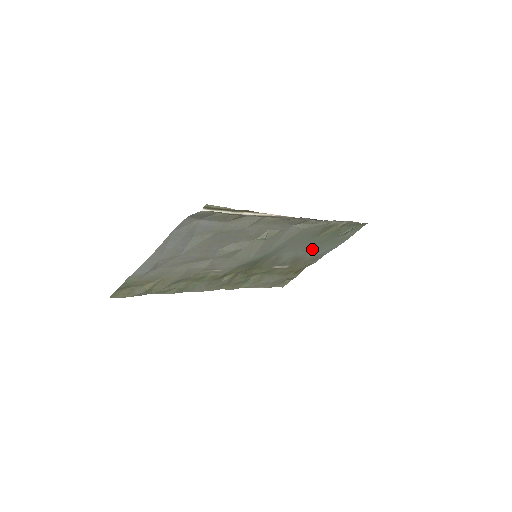
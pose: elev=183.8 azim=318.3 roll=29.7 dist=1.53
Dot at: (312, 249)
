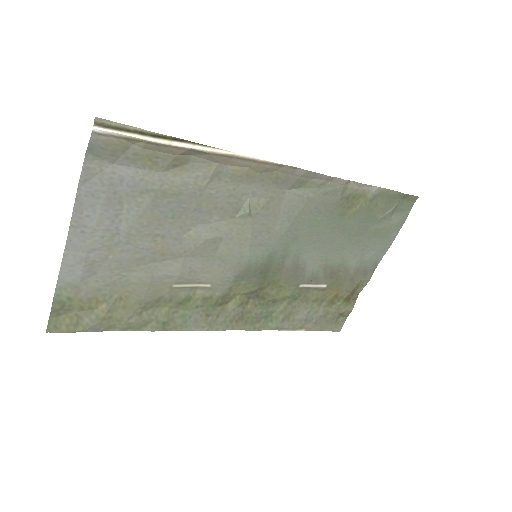
Dot at: (348, 249)
